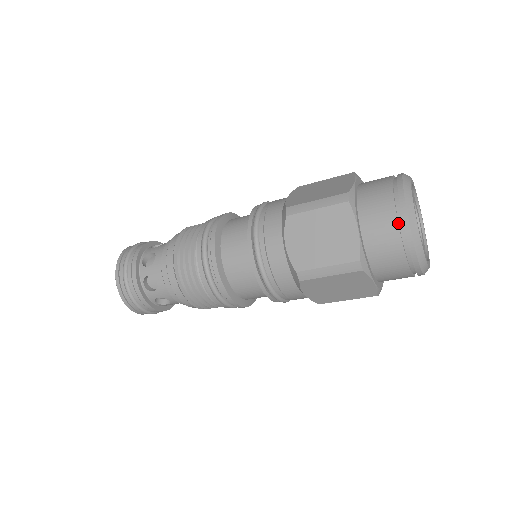
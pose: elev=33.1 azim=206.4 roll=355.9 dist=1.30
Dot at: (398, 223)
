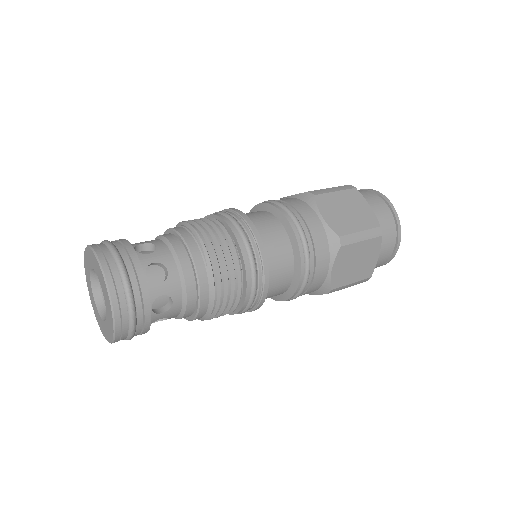
Dot at: (387, 206)
